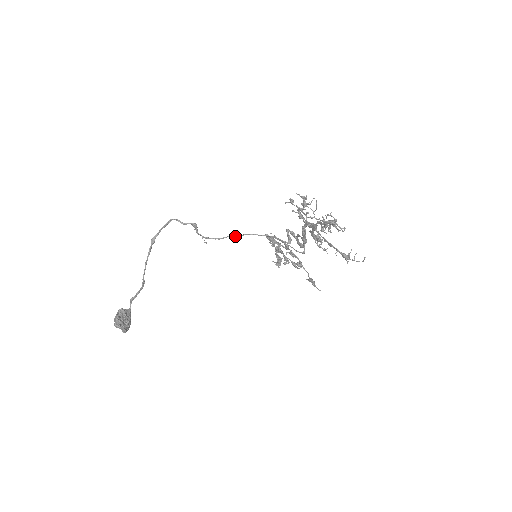
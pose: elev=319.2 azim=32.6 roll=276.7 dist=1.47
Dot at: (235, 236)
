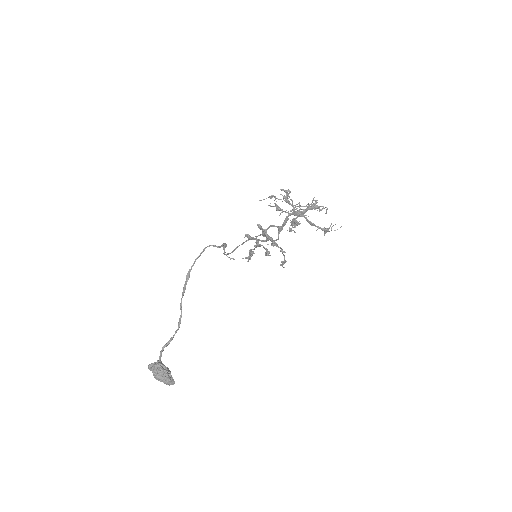
Dot at: (242, 244)
